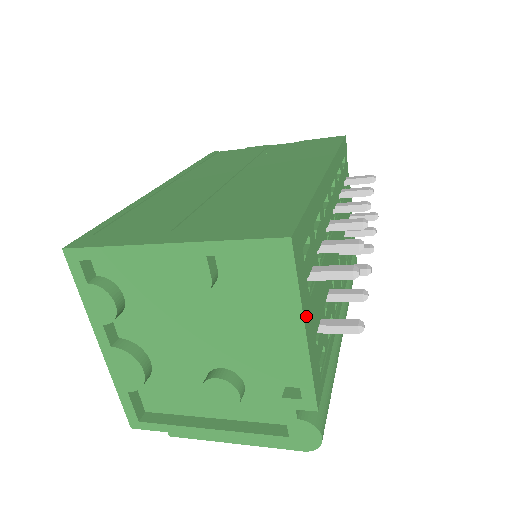
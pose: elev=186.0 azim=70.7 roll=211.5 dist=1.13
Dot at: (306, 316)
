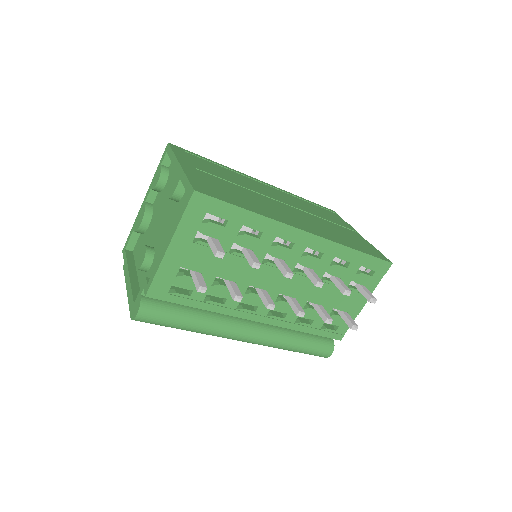
Dot at: (178, 241)
